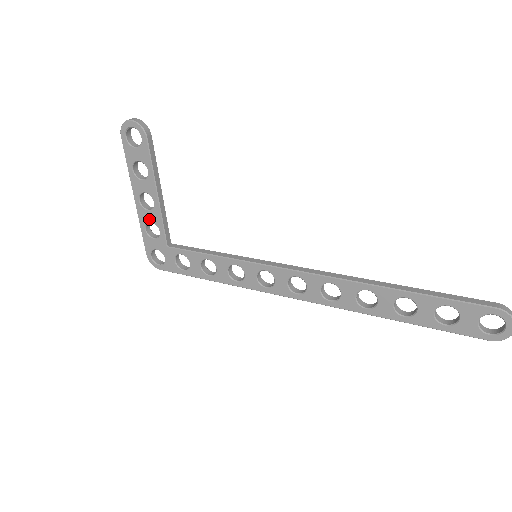
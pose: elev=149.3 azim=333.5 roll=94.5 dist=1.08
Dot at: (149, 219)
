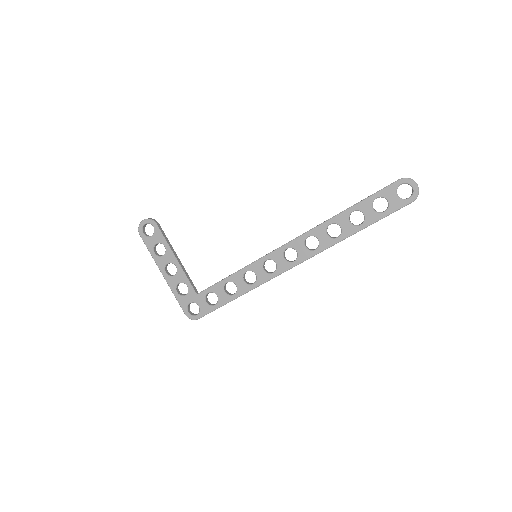
Dot at: (177, 282)
